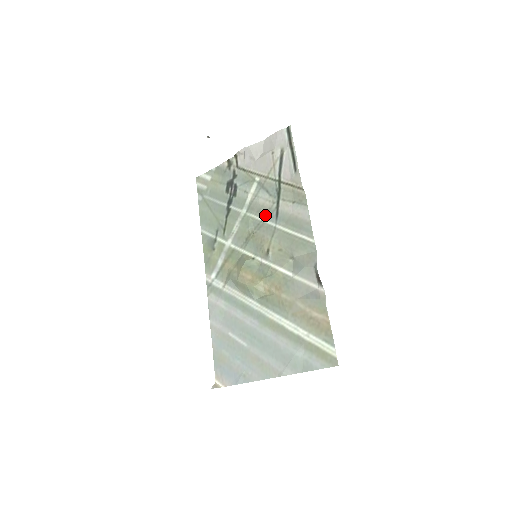
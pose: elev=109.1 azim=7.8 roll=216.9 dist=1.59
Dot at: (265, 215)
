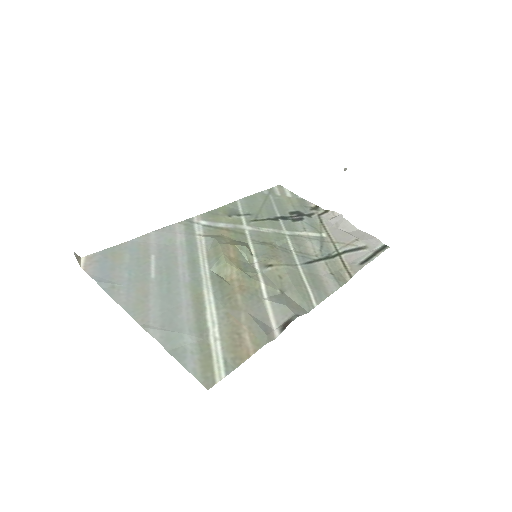
Dot at: (300, 252)
